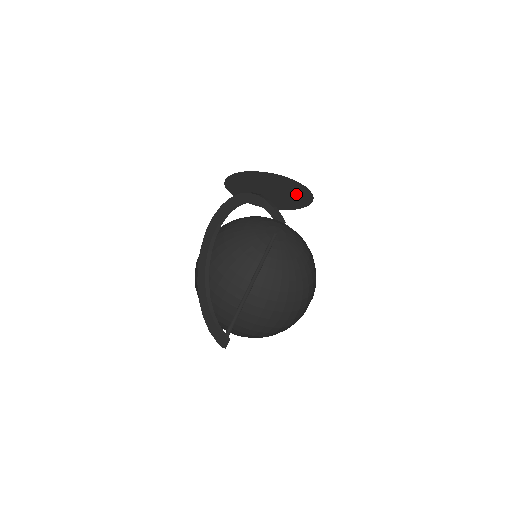
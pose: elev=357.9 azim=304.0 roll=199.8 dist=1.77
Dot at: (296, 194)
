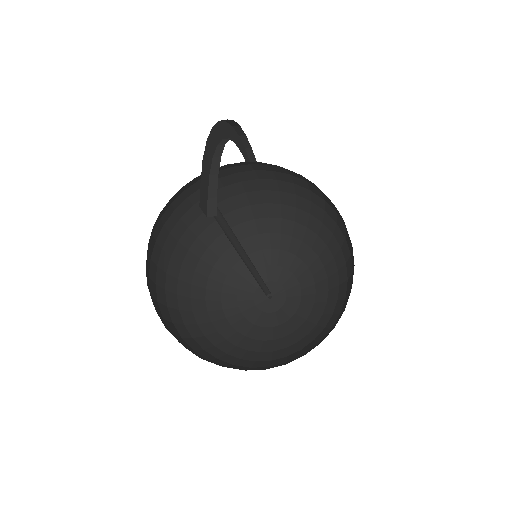
Dot at: occluded
